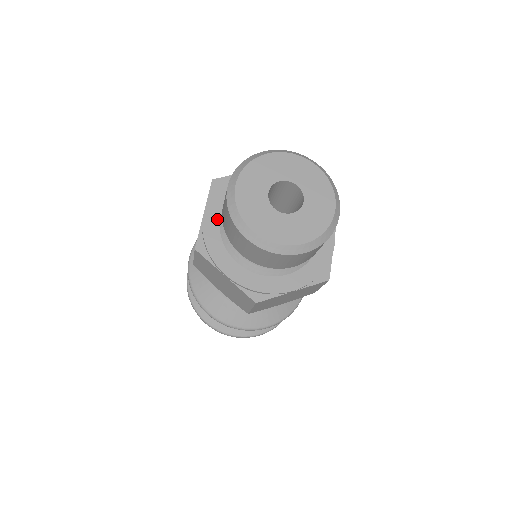
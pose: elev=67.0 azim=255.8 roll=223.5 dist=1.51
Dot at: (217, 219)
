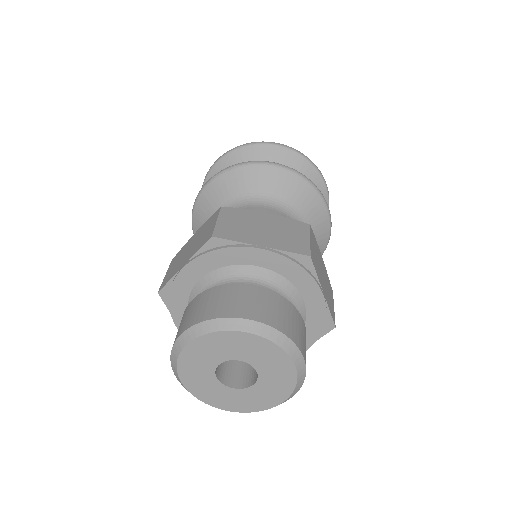
Dot at: occluded
